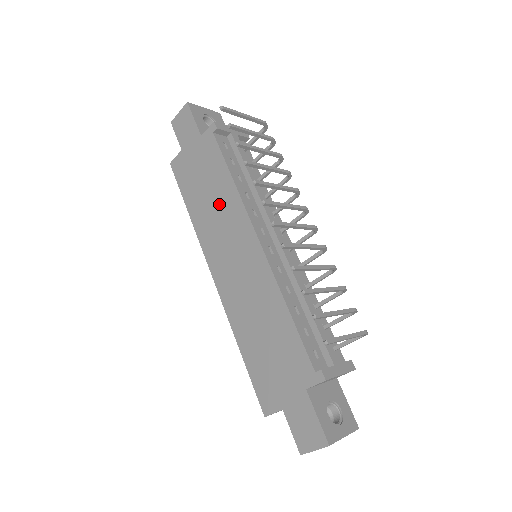
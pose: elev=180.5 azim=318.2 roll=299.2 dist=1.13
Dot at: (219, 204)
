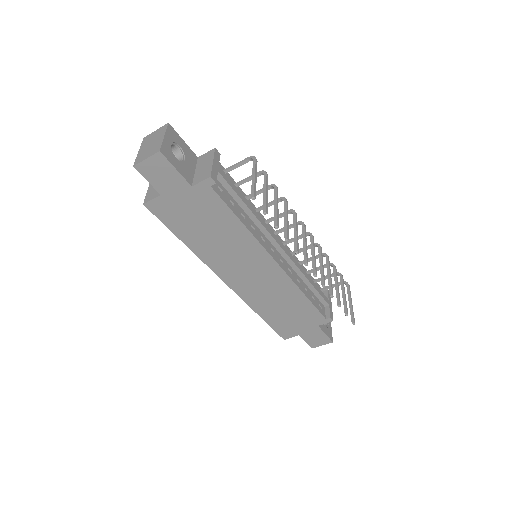
Dot at: (228, 240)
